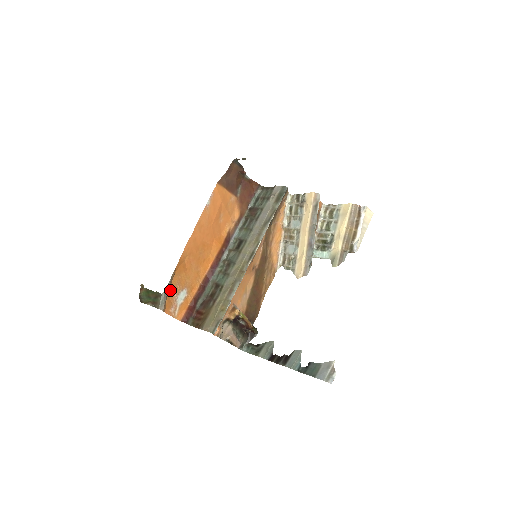
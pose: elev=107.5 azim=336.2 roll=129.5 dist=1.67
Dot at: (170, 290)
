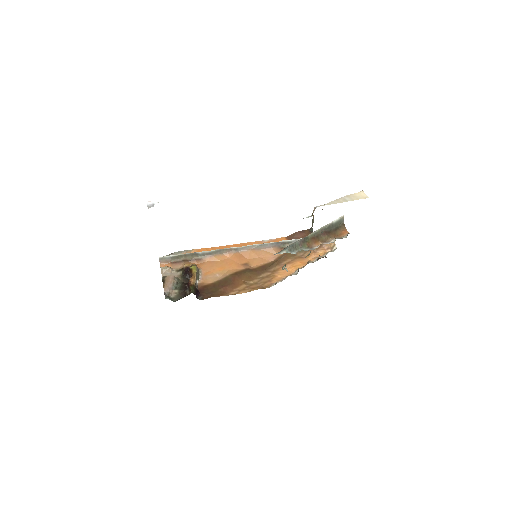
Dot at: occluded
